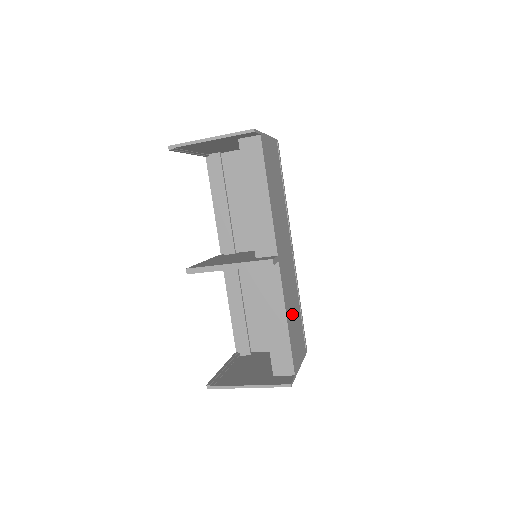
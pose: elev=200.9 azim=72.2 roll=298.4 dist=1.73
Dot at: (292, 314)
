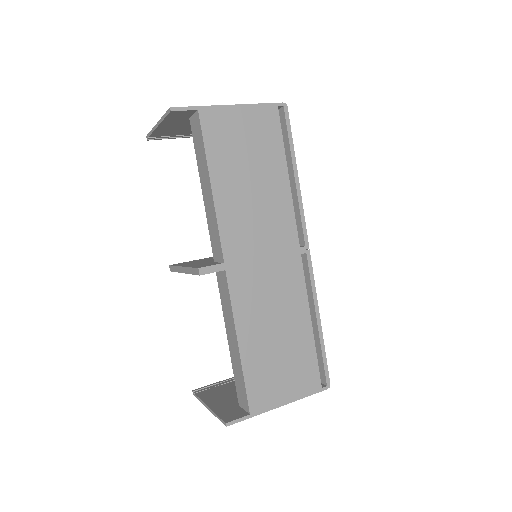
Dot at: (268, 337)
